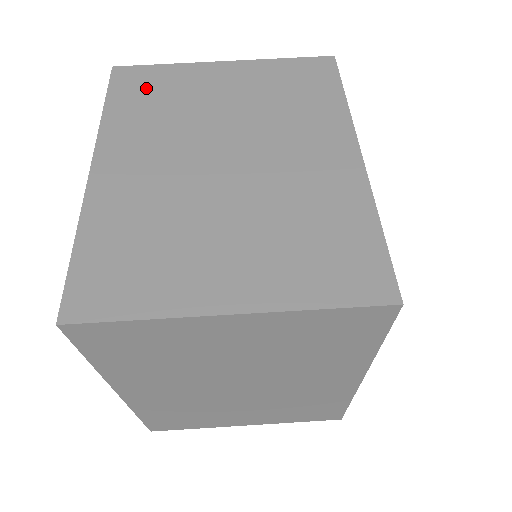
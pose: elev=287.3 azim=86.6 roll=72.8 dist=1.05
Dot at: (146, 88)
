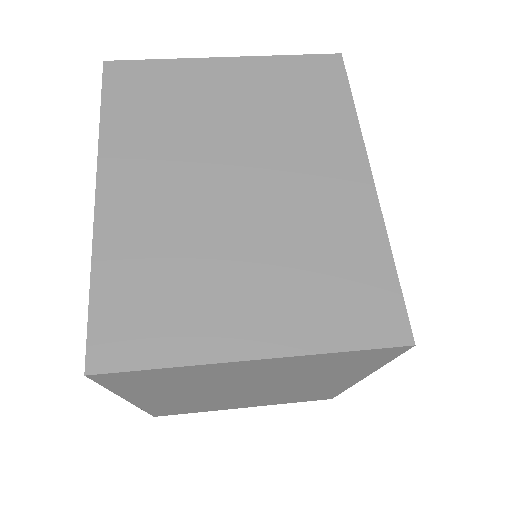
Dot at: (144, 91)
